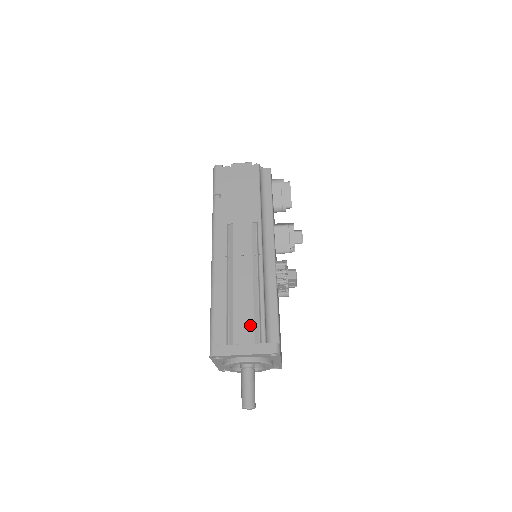
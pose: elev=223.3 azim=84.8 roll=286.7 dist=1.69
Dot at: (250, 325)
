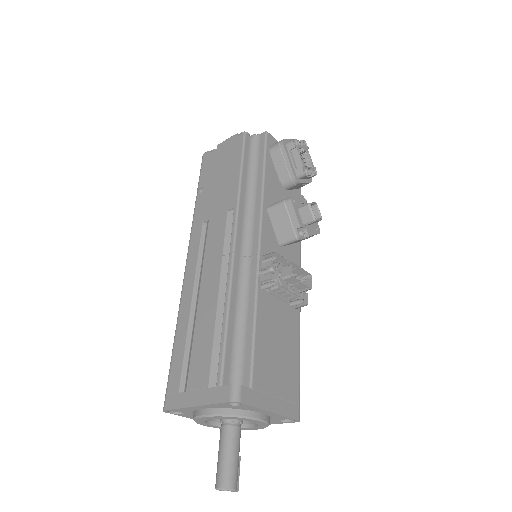
Dot at: (207, 359)
